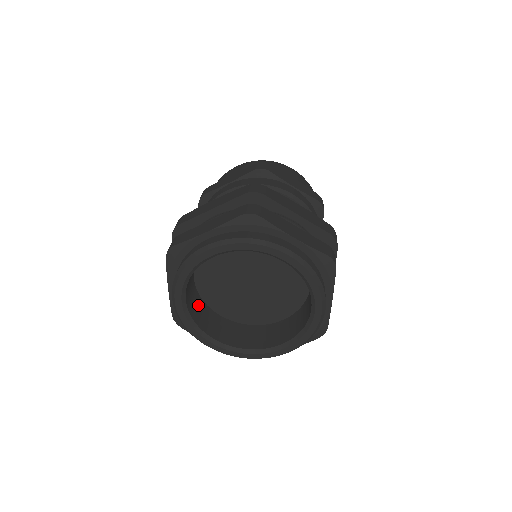
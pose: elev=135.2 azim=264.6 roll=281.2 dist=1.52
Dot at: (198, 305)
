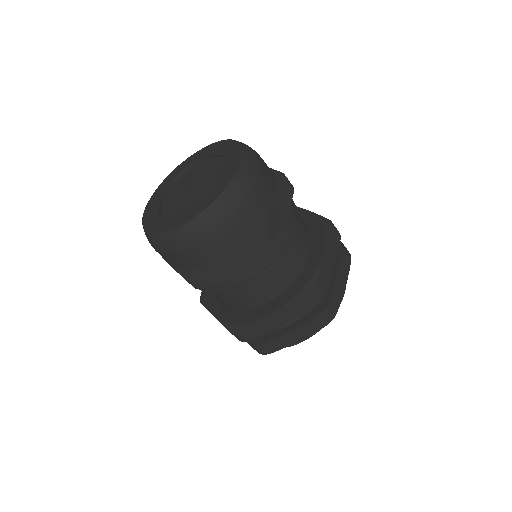
Dot at: occluded
